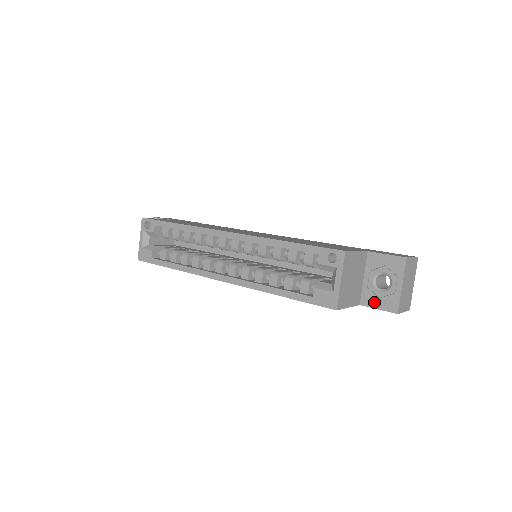
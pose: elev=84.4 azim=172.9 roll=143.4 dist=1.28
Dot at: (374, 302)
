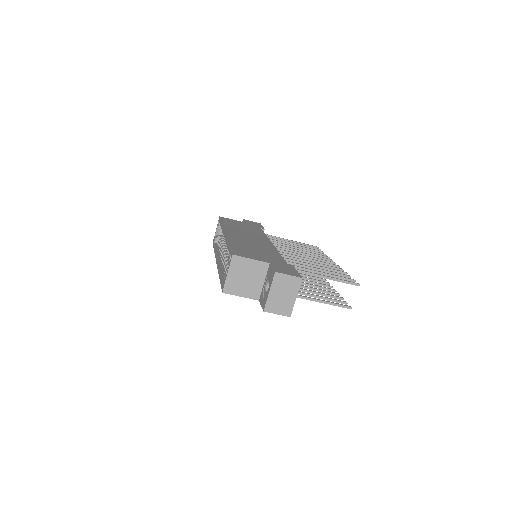
Dot at: (262, 300)
